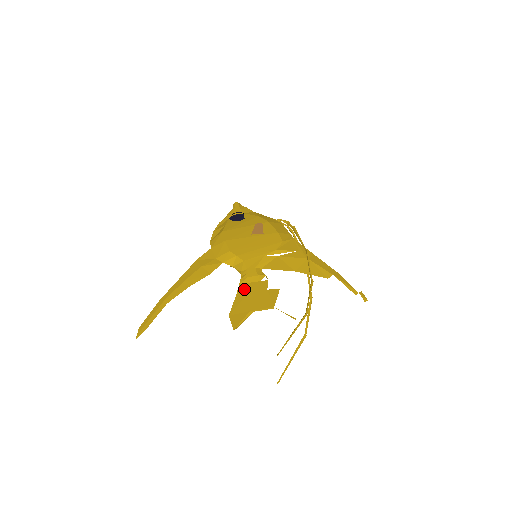
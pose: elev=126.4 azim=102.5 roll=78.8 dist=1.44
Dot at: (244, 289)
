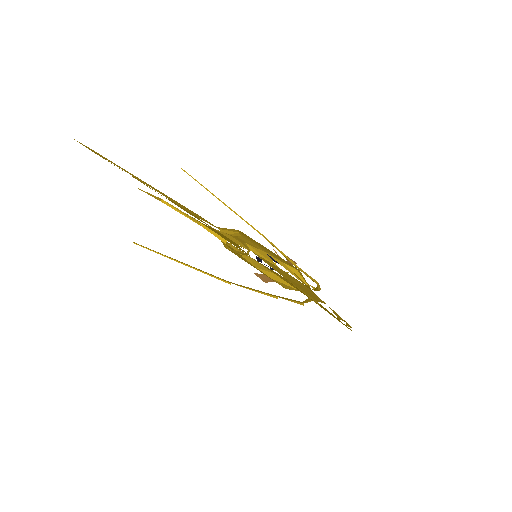
Dot at: occluded
